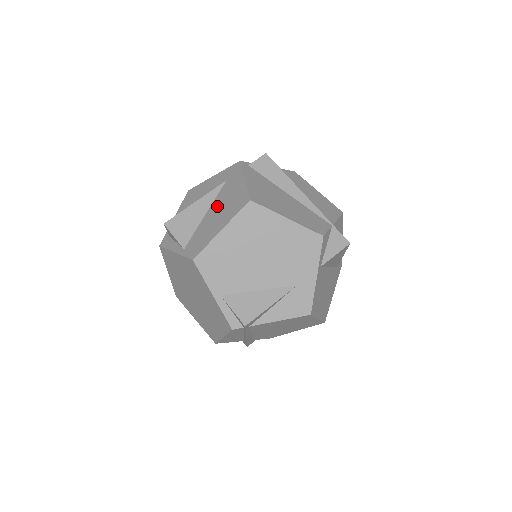
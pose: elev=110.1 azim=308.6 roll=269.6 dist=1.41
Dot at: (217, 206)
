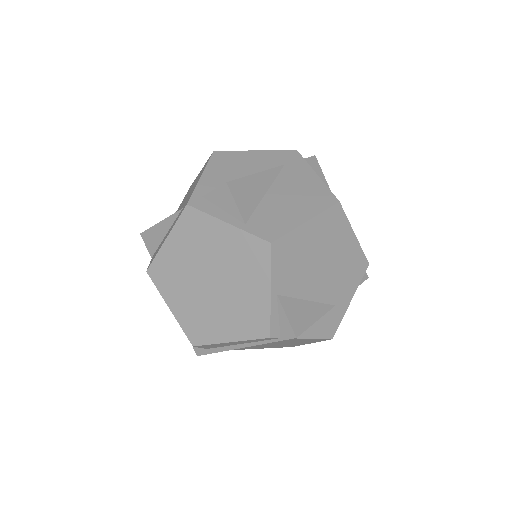
Dot at: (284, 190)
